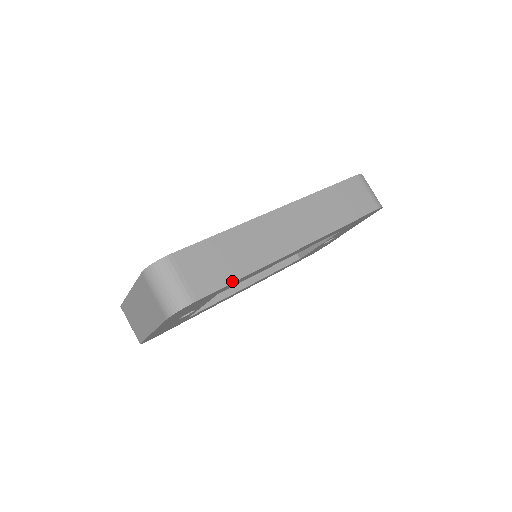
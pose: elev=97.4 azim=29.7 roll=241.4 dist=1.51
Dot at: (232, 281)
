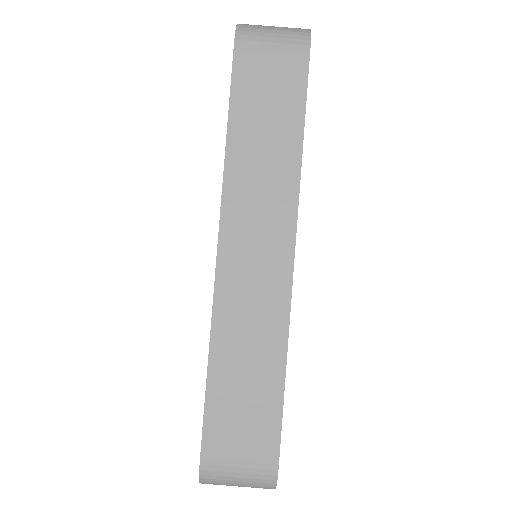
Dot at: (281, 398)
